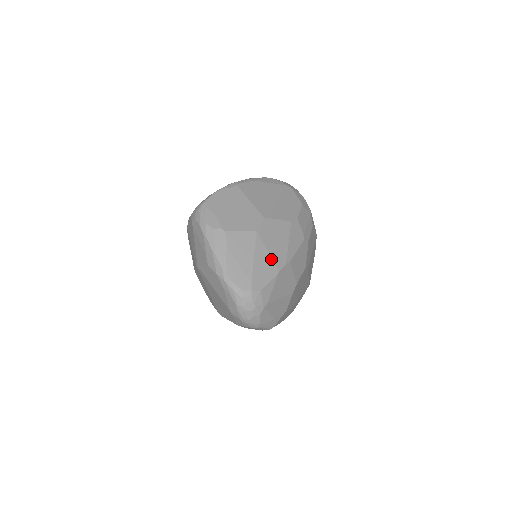
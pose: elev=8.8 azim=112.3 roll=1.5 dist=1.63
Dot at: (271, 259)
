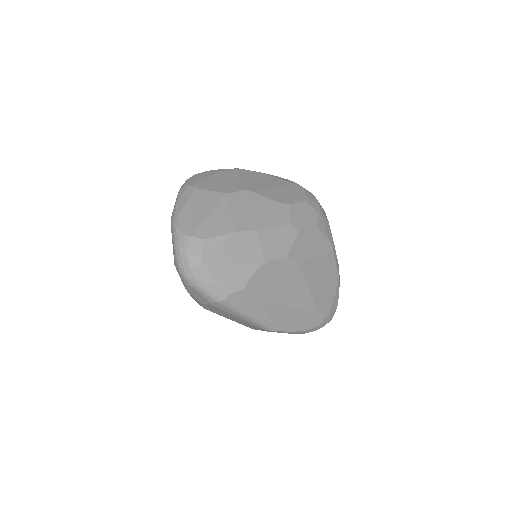
Dot at: (231, 219)
